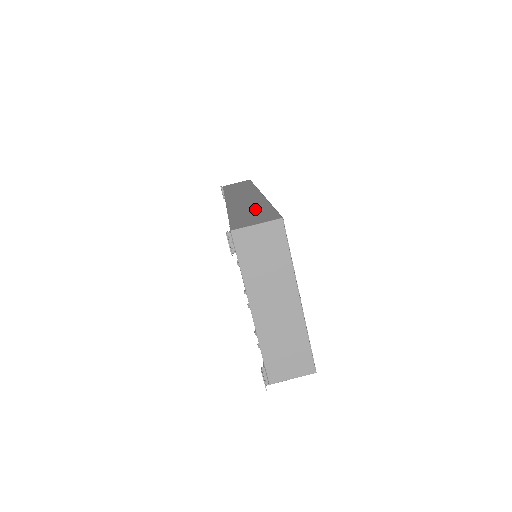
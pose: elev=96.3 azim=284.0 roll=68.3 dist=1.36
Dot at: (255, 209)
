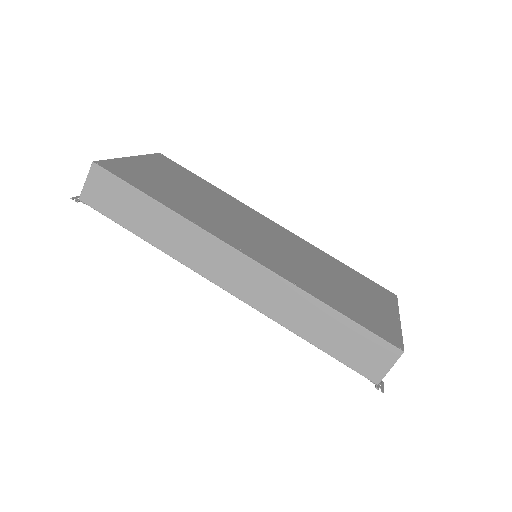
Dot at: (330, 326)
